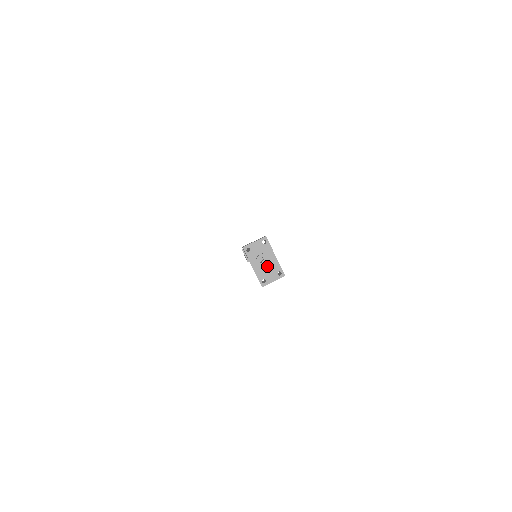
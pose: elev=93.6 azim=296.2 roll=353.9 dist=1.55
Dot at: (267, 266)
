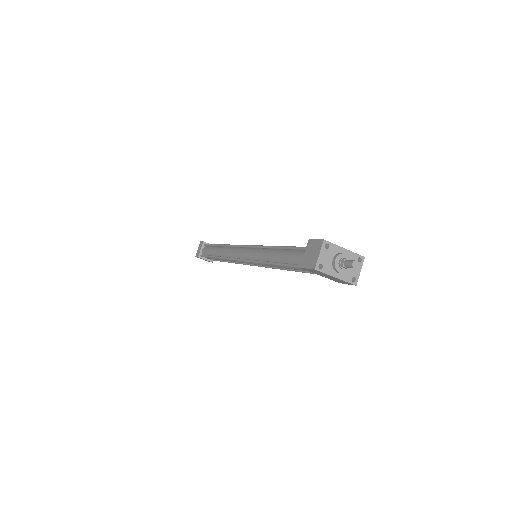
Dot at: occluded
